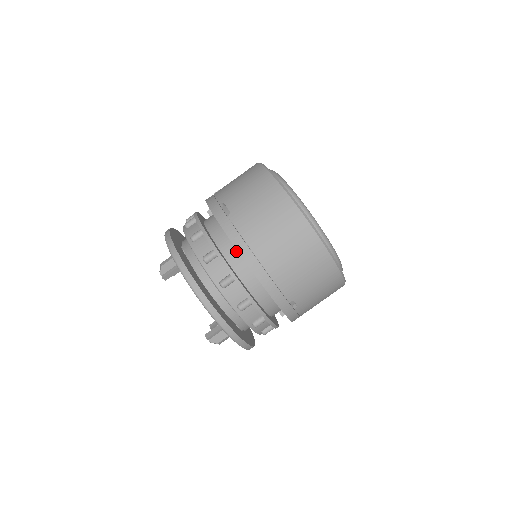
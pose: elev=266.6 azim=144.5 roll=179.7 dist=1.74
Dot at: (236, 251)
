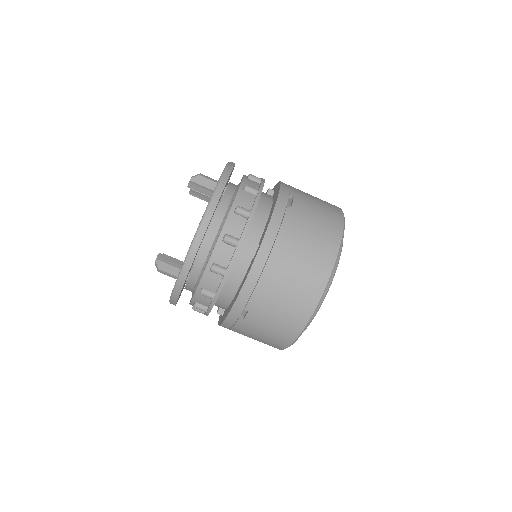
Dot at: (261, 233)
